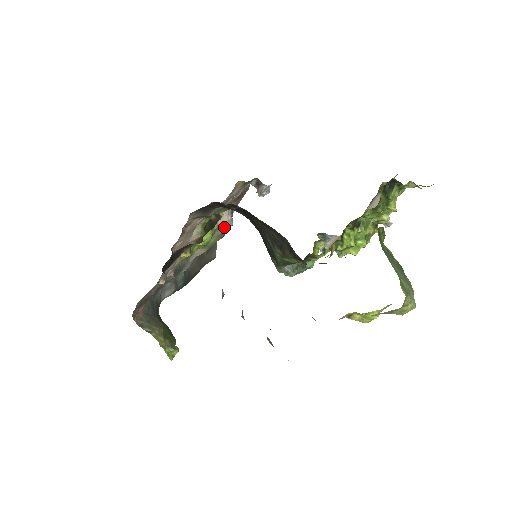
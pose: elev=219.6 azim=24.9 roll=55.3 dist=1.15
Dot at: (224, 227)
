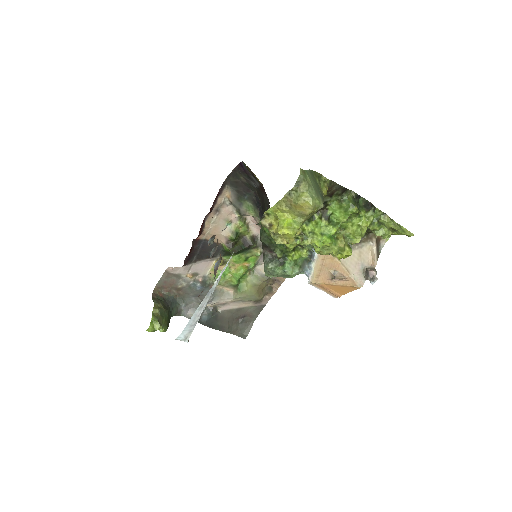
Dot at: (258, 275)
